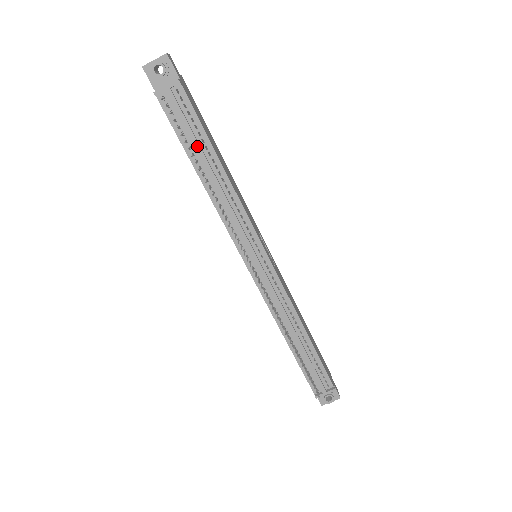
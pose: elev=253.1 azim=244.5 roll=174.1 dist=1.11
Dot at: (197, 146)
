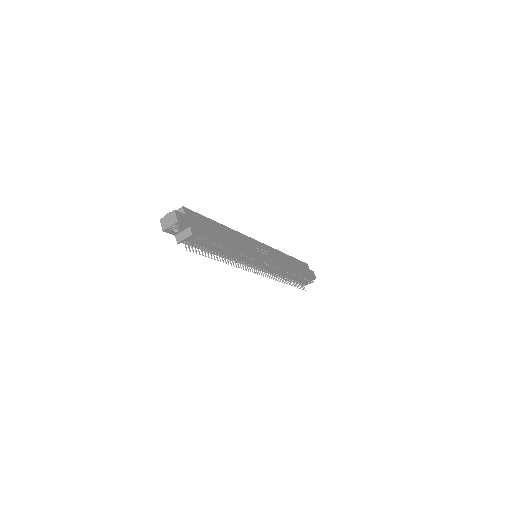
Dot at: (212, 249)
